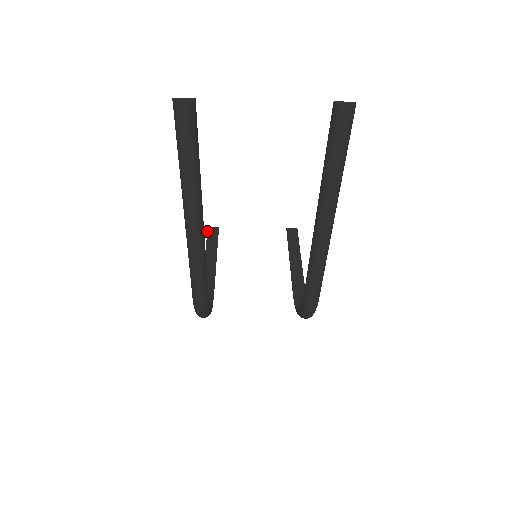
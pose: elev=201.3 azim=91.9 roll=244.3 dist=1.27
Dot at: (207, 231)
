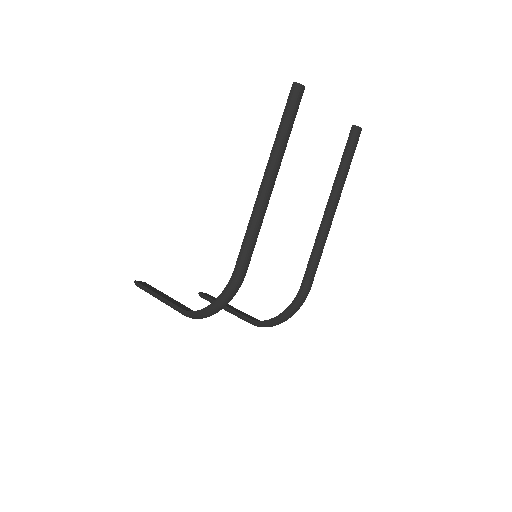
Dot at: (138, 282)
